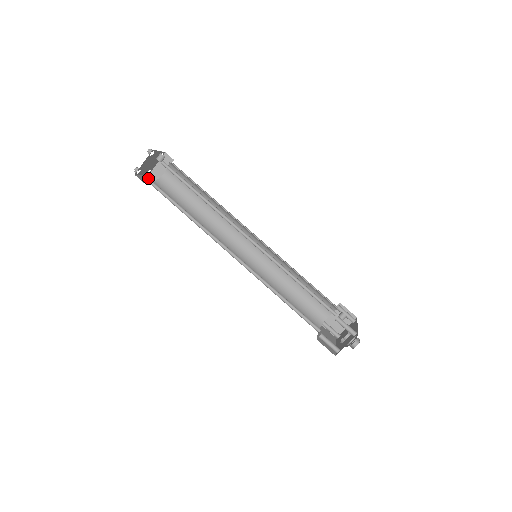
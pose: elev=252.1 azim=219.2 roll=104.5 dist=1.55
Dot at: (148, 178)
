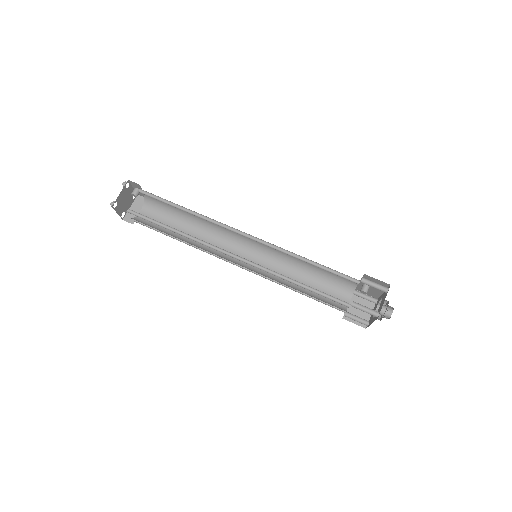
Dot at: occluded
